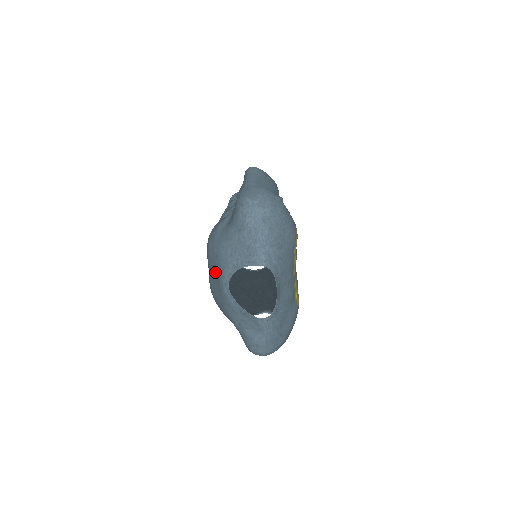
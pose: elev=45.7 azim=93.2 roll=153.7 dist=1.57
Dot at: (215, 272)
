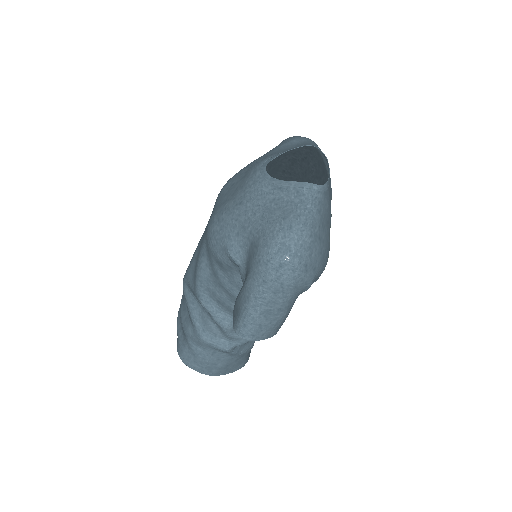
Dot at: (238, 180)
